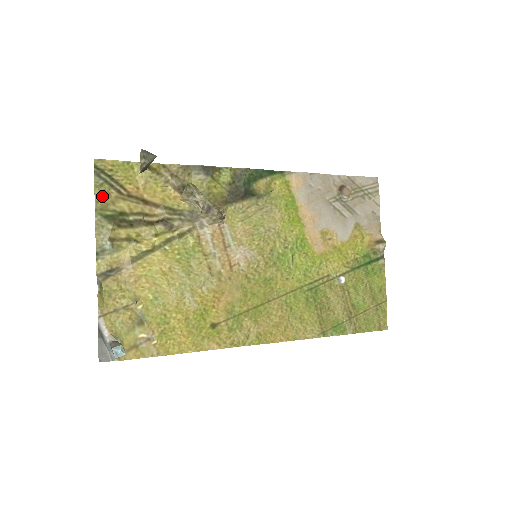
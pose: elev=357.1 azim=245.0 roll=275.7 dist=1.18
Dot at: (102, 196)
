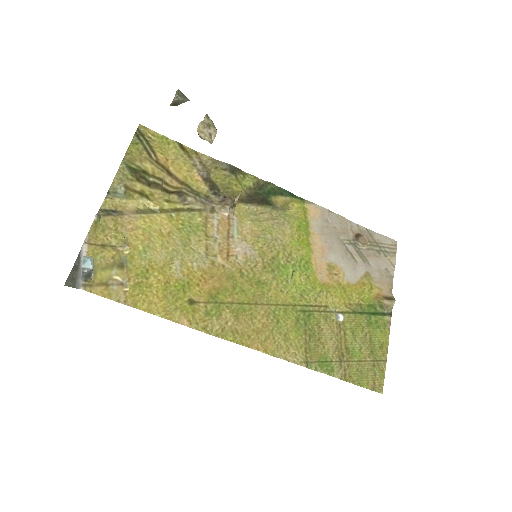
Dot at: (134, 152)
